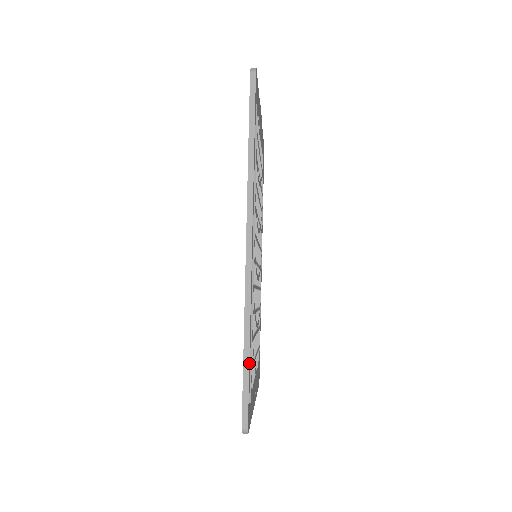
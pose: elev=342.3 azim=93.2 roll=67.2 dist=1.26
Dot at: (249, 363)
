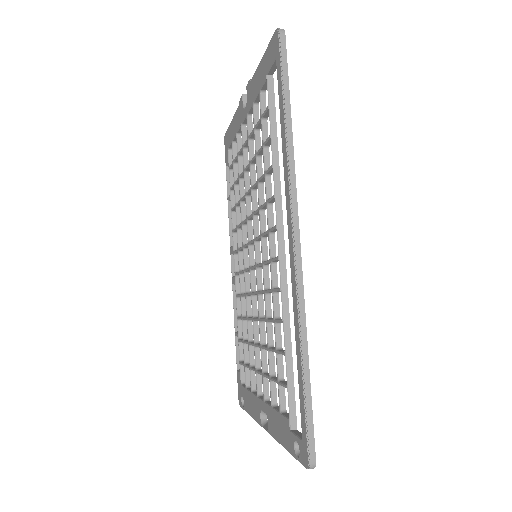
Dot at: (309, 381)
